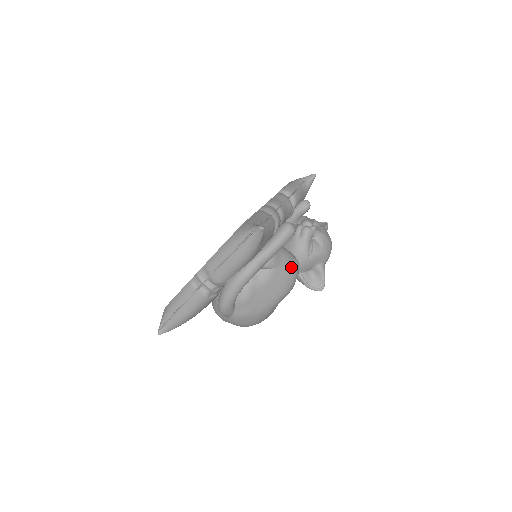
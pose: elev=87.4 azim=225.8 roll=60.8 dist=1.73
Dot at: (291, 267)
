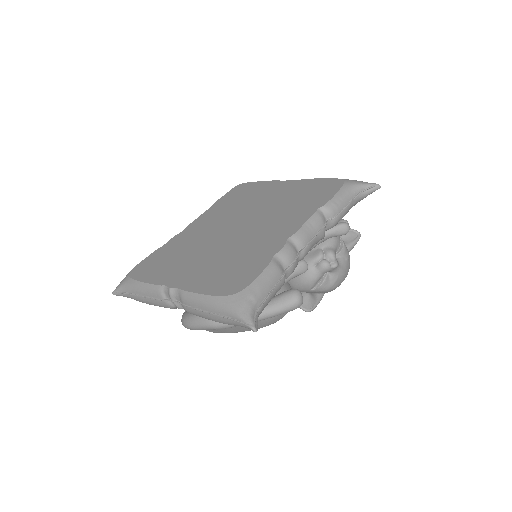
Dot at: occluded
